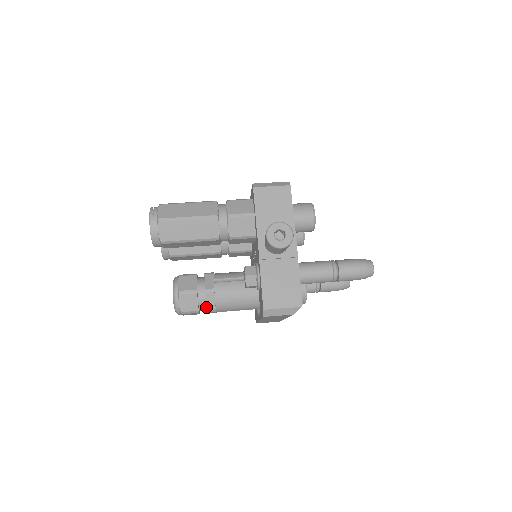
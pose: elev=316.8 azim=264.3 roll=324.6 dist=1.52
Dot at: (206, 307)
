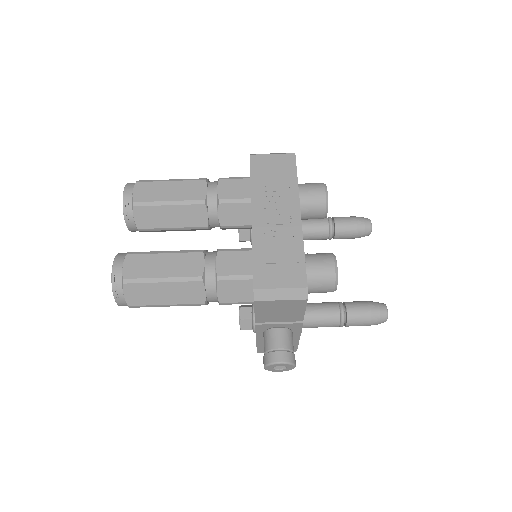
Dot at: occluded
